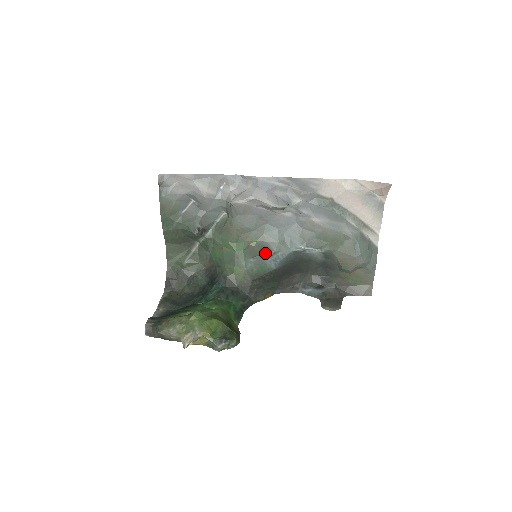
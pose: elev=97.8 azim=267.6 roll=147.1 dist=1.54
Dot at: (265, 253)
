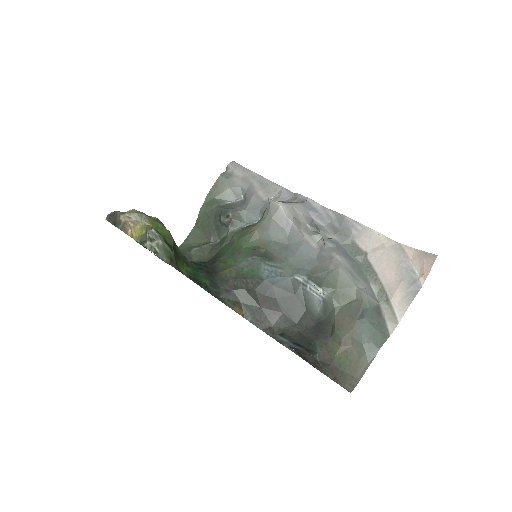
Dot at: (266, 259)
